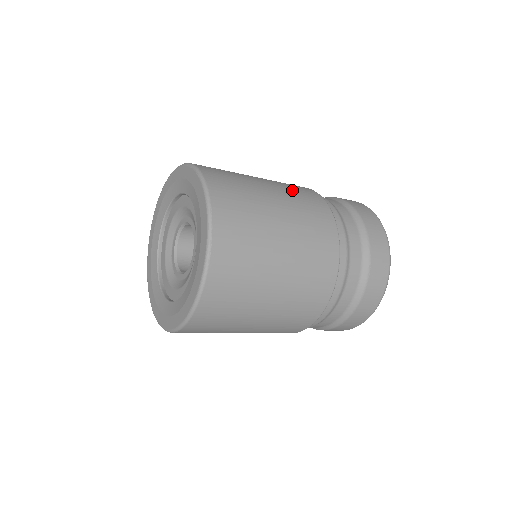
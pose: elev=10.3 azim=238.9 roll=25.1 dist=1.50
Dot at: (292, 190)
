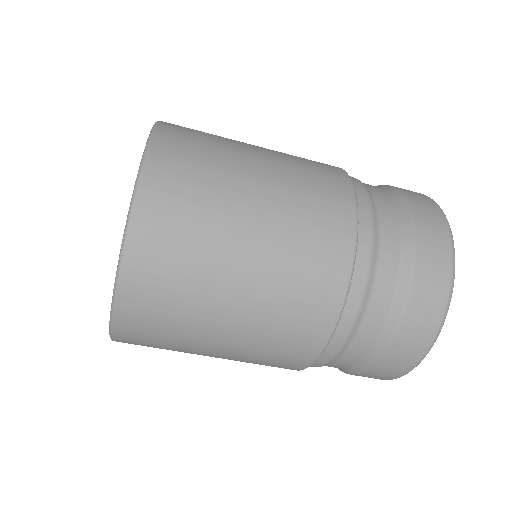
Dot at: (302, 174)
